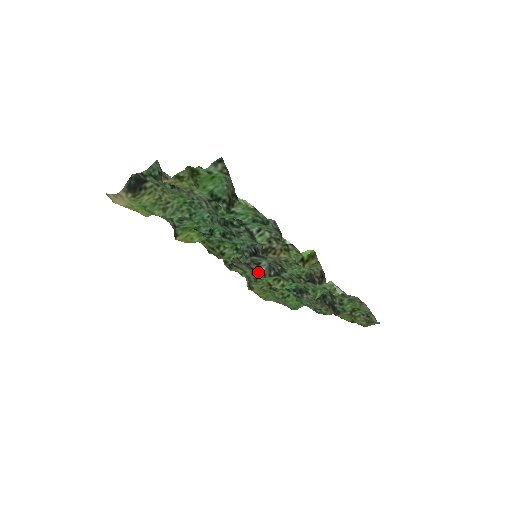
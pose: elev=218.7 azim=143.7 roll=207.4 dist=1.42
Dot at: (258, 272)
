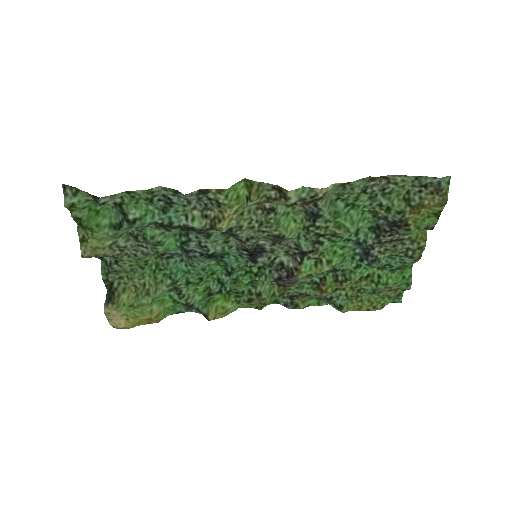
Dot at: (291, 274)
